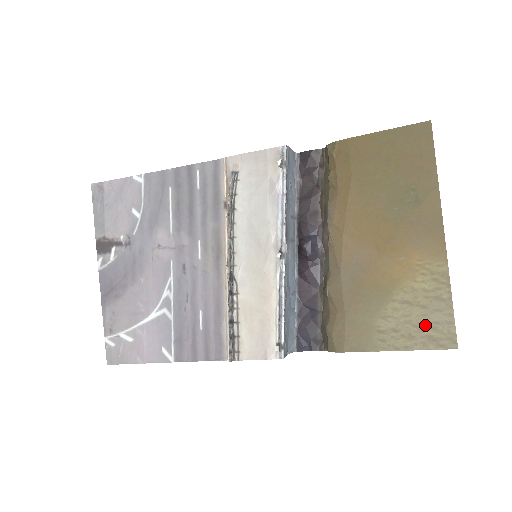
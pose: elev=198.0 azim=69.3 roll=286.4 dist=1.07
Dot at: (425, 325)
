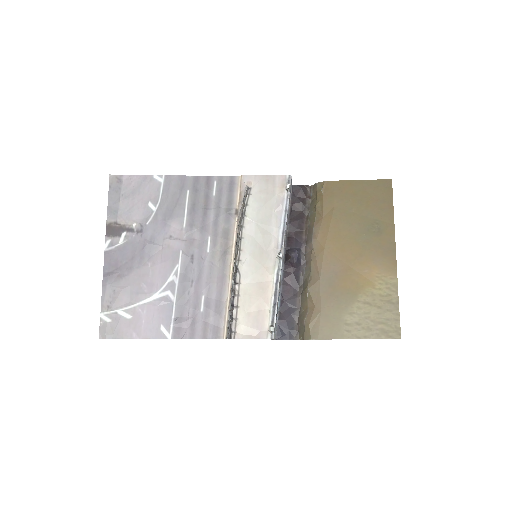
Dot at: (379, 321)
